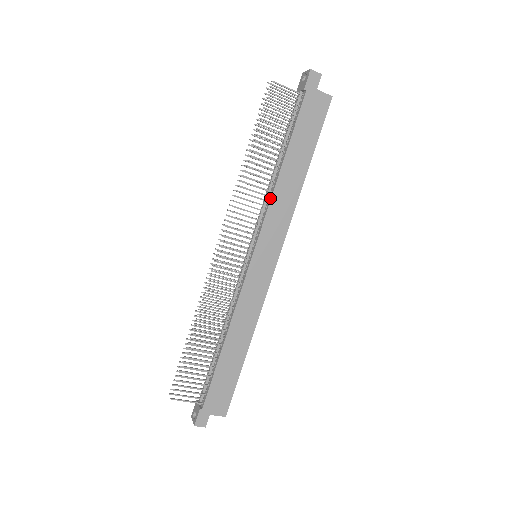
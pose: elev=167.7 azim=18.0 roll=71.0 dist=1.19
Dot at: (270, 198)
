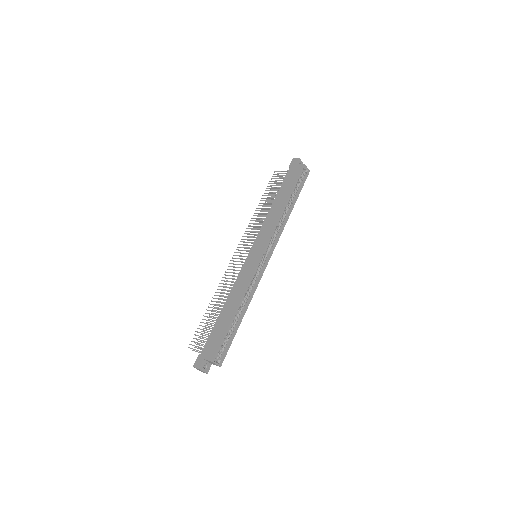
Dot at: (265, 221)
